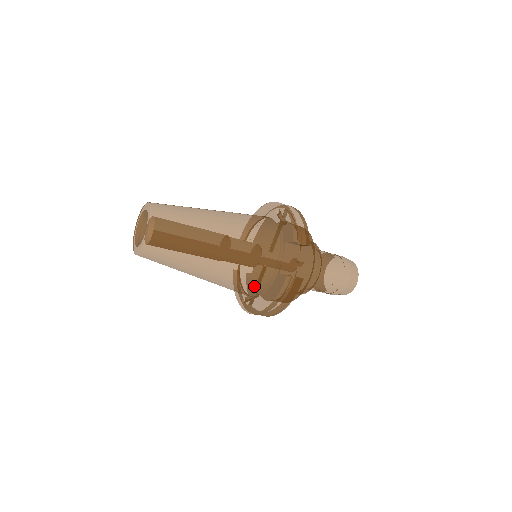
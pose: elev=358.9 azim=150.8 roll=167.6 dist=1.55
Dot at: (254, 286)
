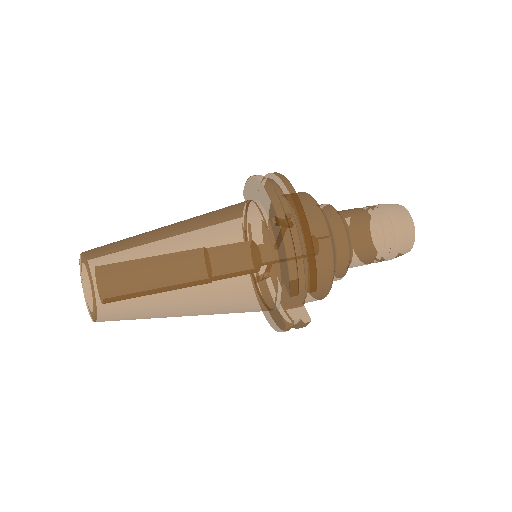
Dot at: occluded
